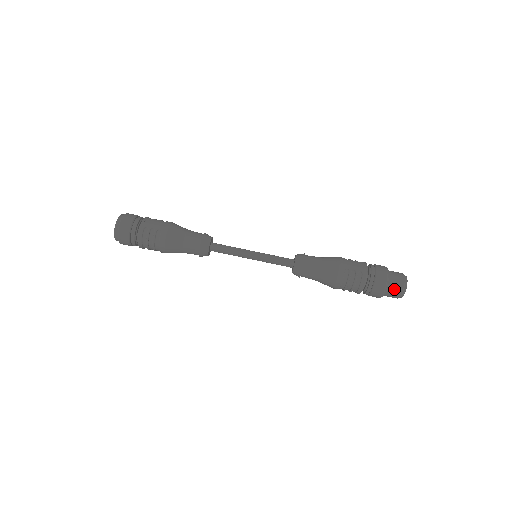
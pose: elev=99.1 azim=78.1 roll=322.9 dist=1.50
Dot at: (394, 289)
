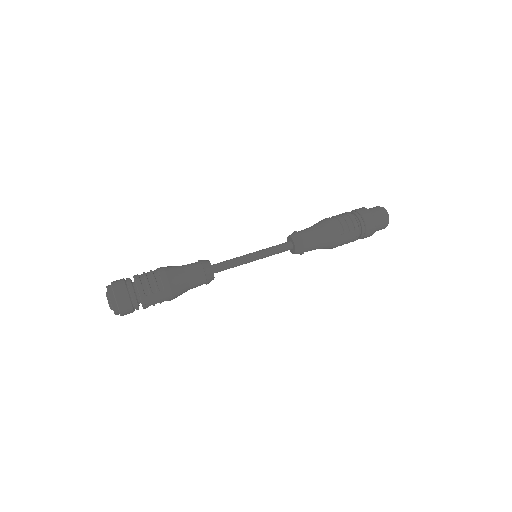
Dot at: (372, 208)
